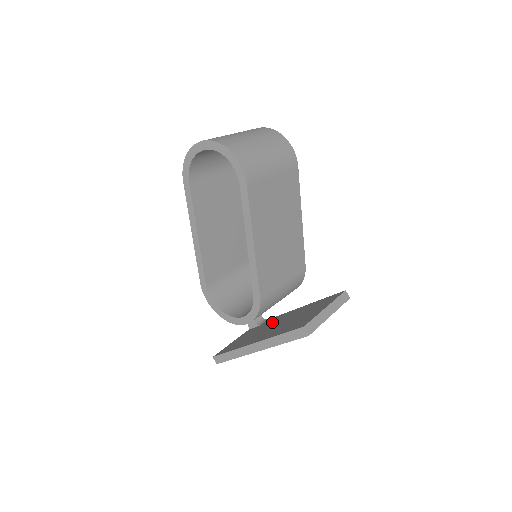
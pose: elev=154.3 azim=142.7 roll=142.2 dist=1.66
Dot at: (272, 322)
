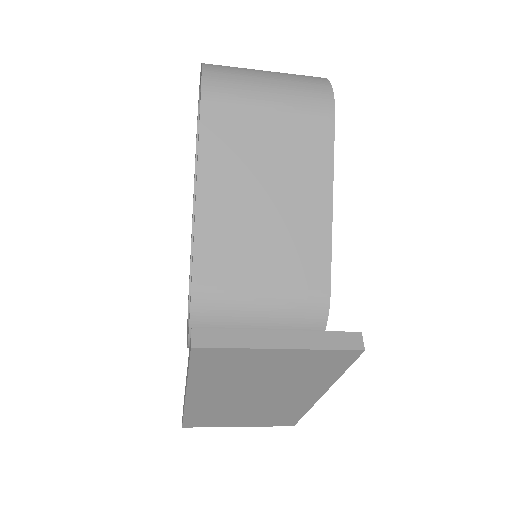
Dot at: occluded
